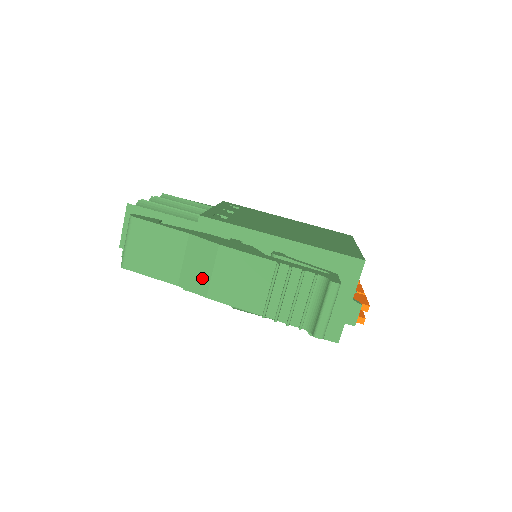
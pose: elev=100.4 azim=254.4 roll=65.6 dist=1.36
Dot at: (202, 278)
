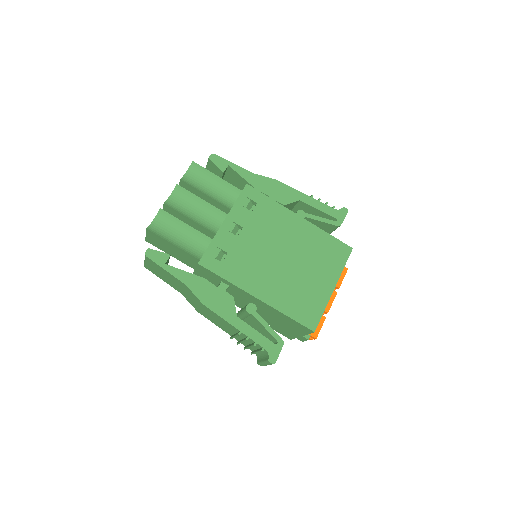
Dot at: (194, 304)
